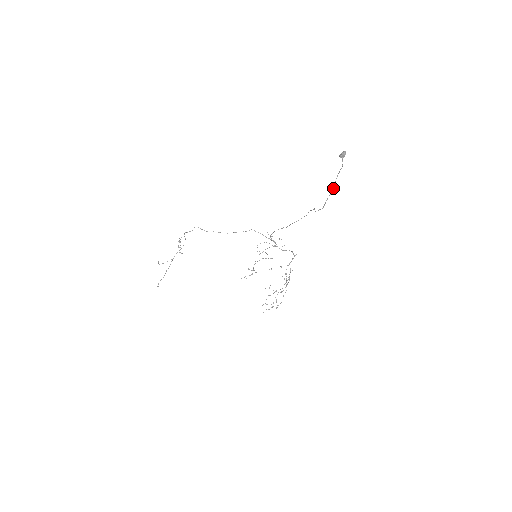
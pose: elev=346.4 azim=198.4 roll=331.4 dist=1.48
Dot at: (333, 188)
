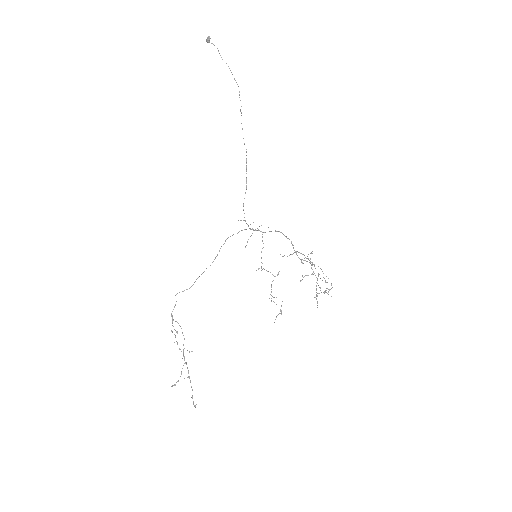
Dot at: occluded
